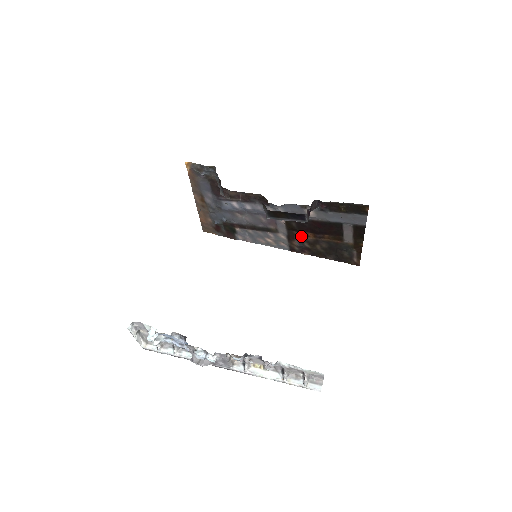
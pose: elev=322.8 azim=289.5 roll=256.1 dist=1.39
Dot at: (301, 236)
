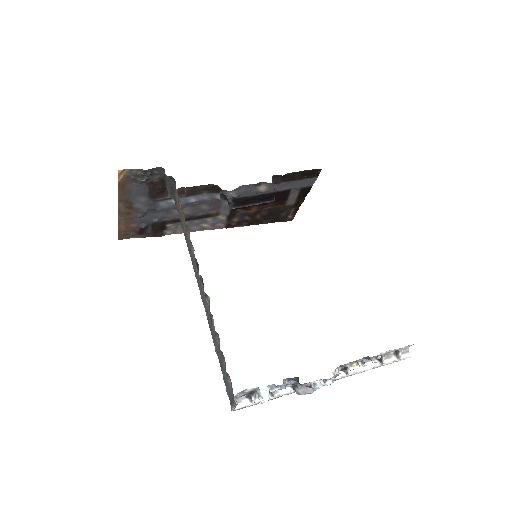
Dot at: (243, 212)
